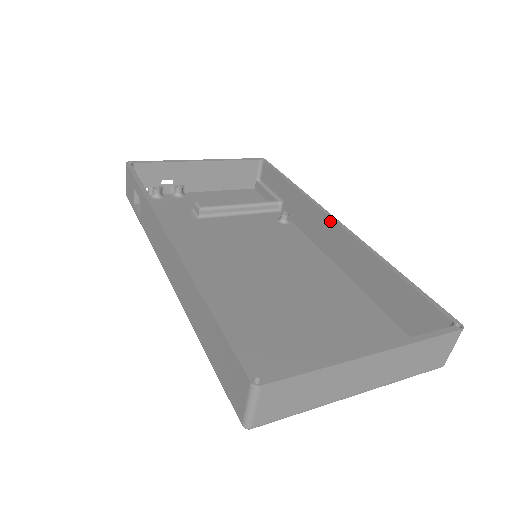
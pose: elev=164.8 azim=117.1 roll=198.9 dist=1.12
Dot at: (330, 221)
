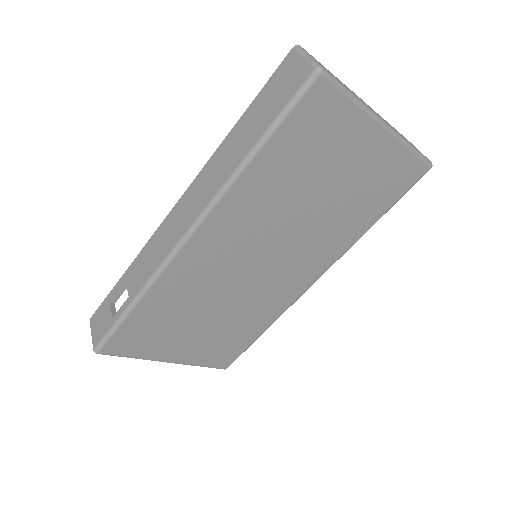
Dot at: occluded
